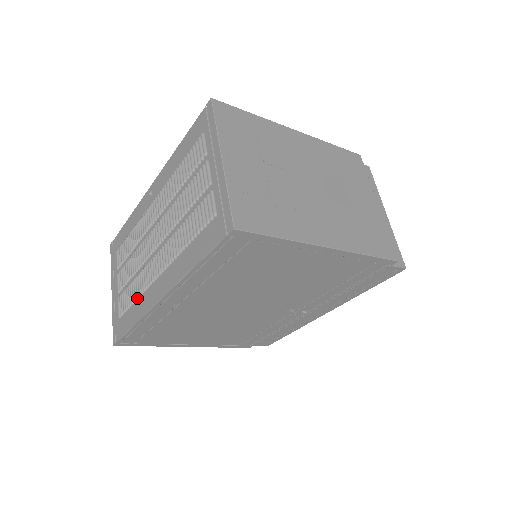
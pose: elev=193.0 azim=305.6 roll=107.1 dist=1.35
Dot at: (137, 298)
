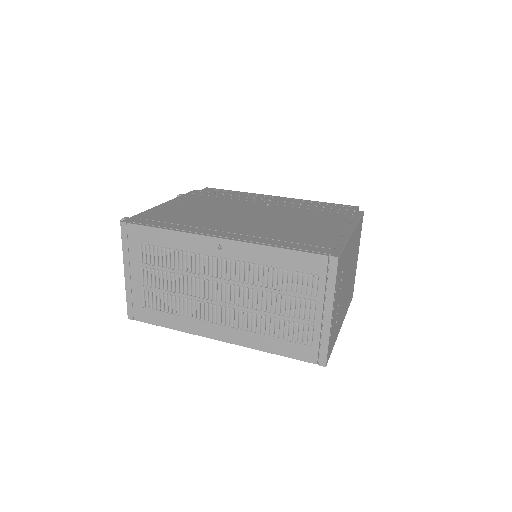
Dot at: (180, 314)
